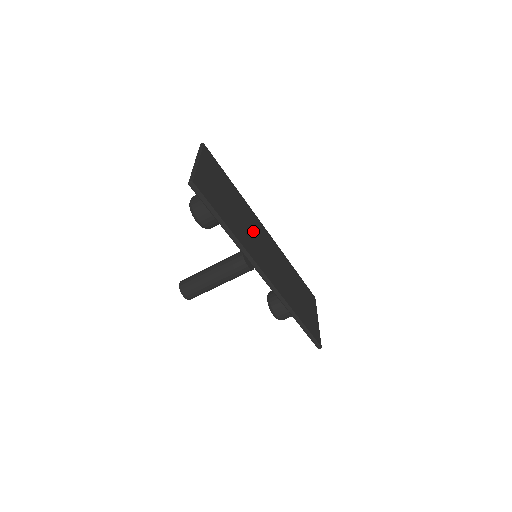
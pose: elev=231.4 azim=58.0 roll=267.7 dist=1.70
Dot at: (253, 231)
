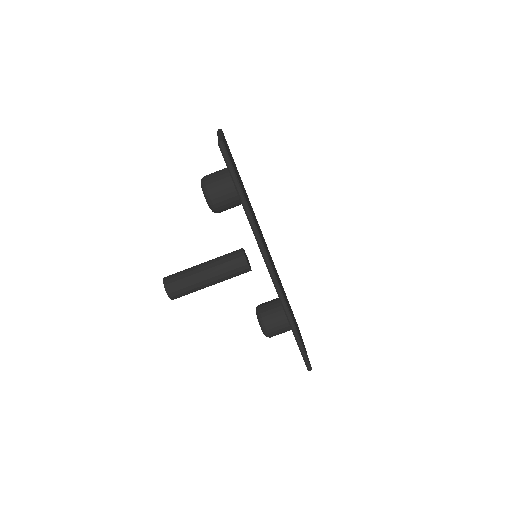
Dot at: occluded
